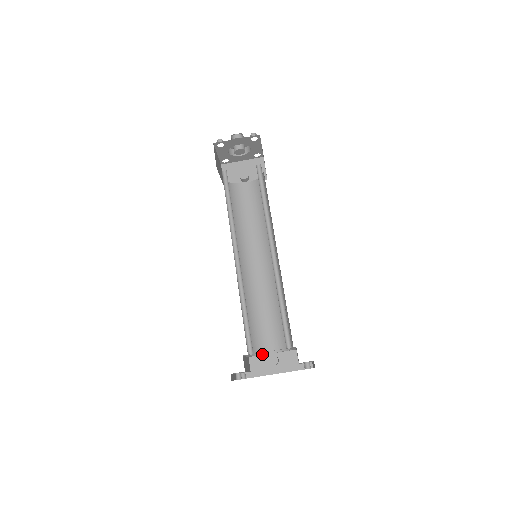
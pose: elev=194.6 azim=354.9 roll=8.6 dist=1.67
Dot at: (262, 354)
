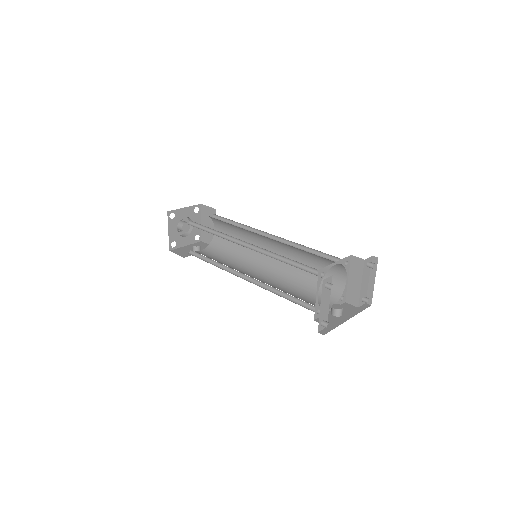
Dot at: occluded
